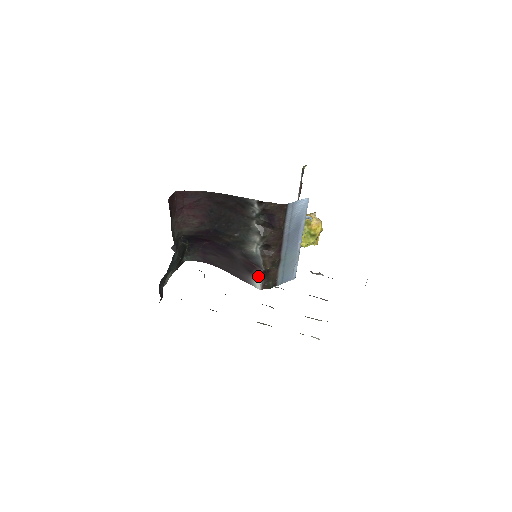
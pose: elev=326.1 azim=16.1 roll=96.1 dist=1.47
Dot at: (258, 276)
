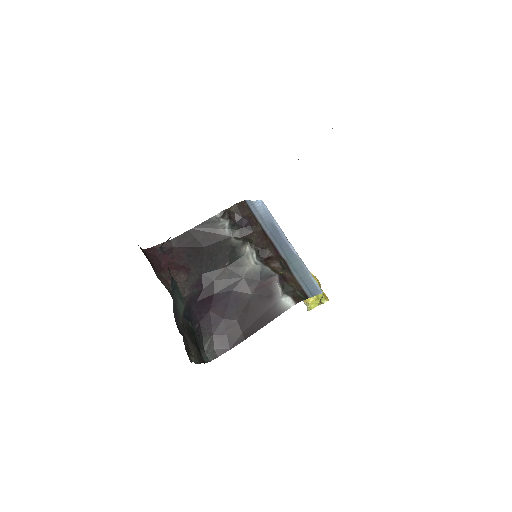
Dot at: (280, 291)
